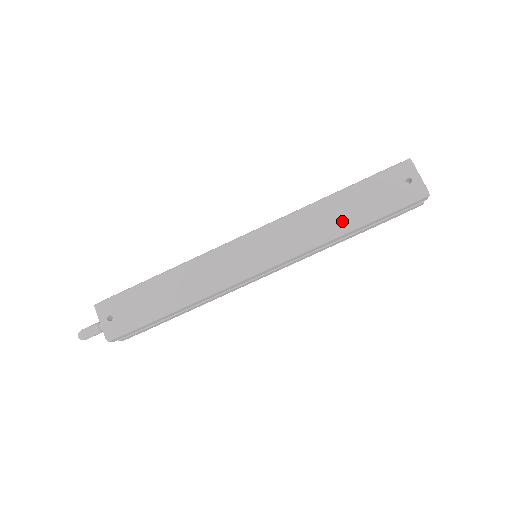
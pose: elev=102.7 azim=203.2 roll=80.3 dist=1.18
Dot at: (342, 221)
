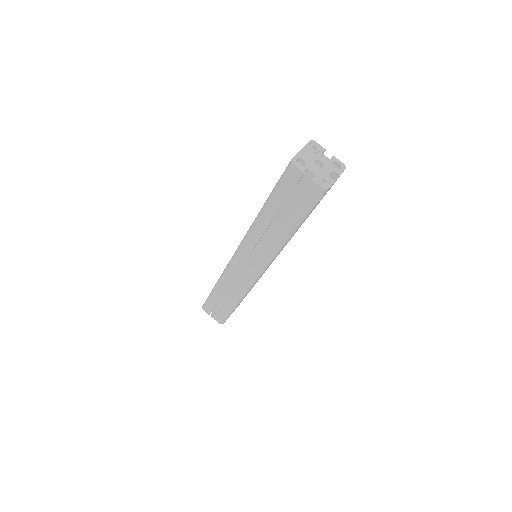
Dot at: occluded
